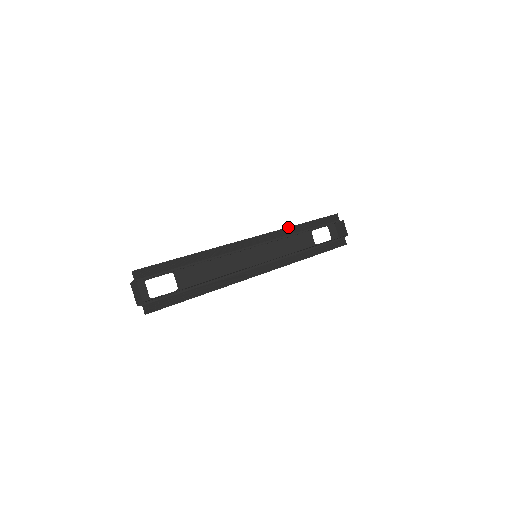
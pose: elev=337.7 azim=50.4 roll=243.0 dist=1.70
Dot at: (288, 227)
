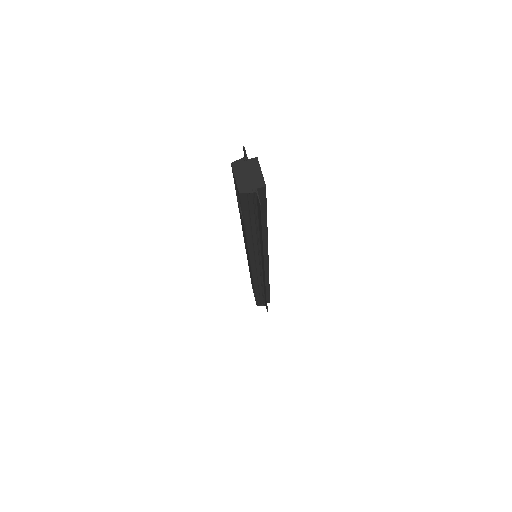
Dot at: occluded
